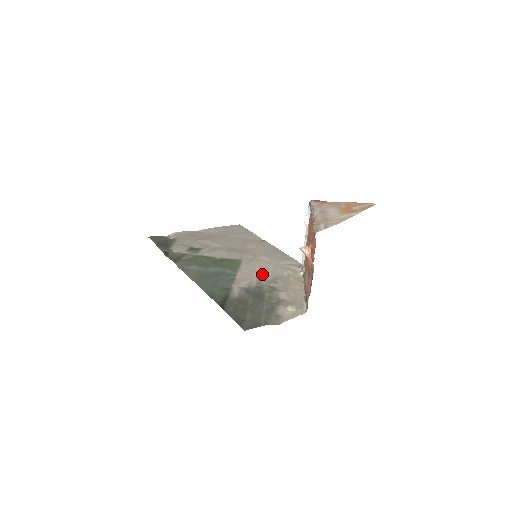
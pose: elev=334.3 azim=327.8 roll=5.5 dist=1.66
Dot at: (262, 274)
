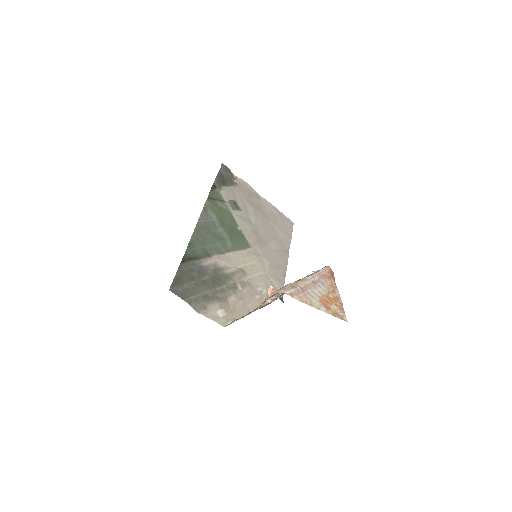
Dot at: (245, 271)
